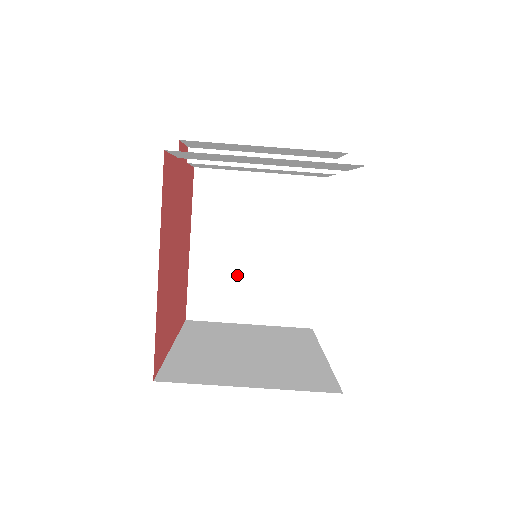
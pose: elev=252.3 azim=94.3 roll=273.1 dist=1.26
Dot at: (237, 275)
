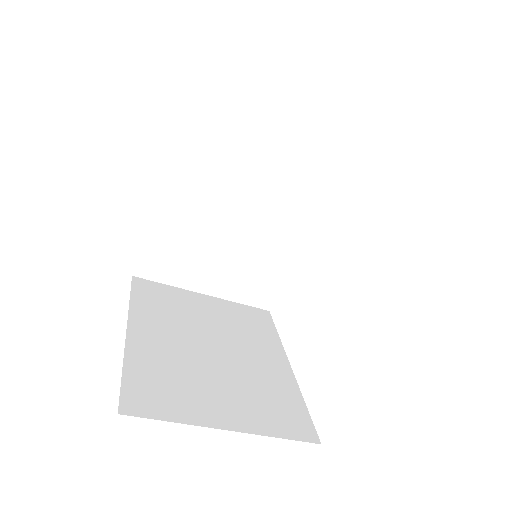
Dot at: (207, 241)
